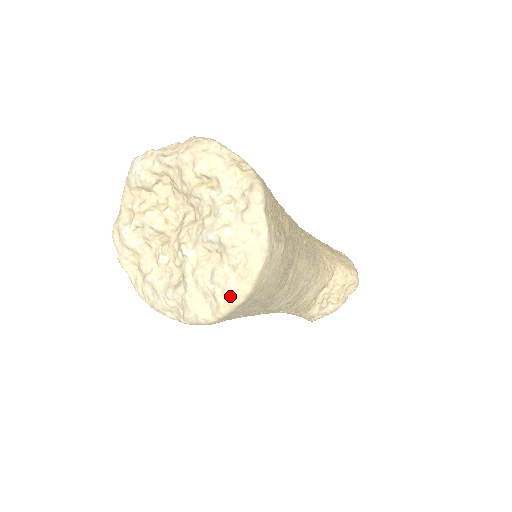
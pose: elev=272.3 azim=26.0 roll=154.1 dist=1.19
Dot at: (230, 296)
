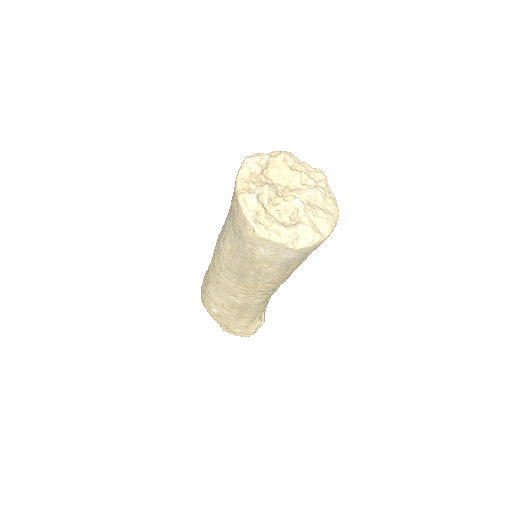
Dot at: (332, 220)
